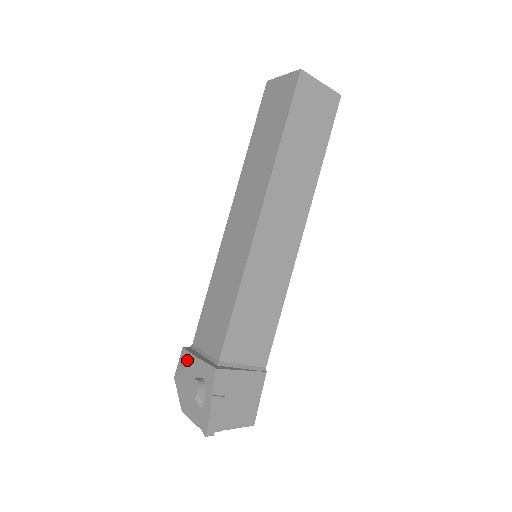
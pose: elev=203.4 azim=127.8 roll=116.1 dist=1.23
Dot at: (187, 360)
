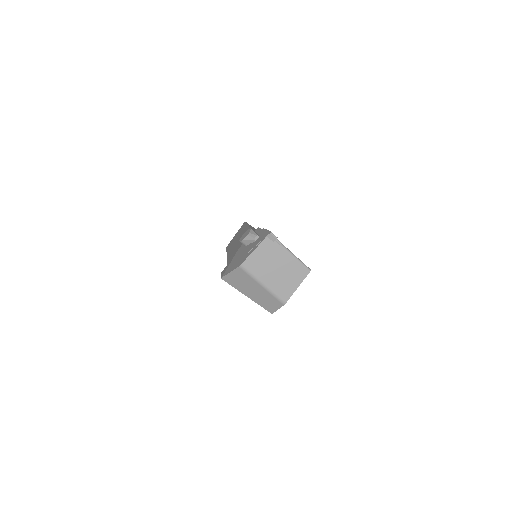
Dot at: occluded
